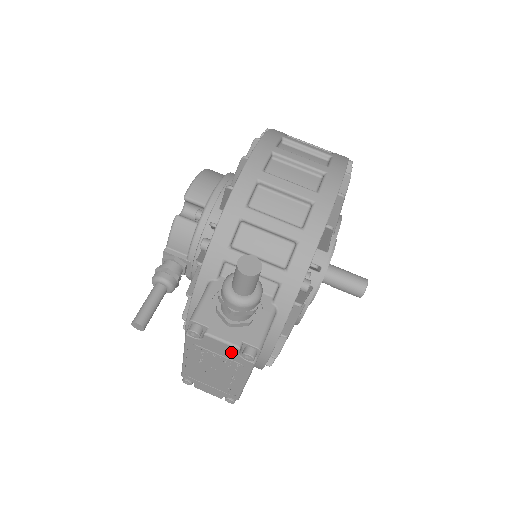
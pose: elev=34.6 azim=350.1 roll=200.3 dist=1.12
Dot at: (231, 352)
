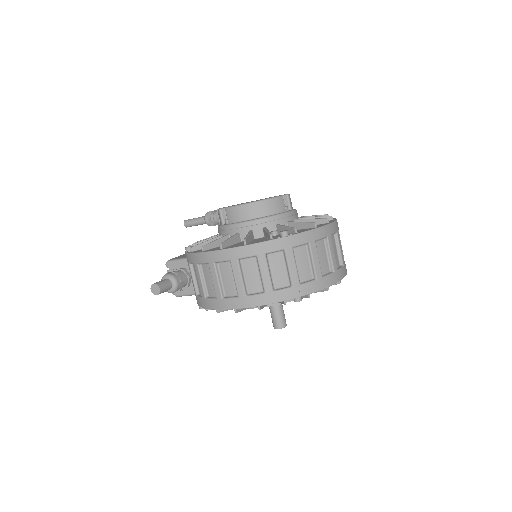
Dot at: occluded
